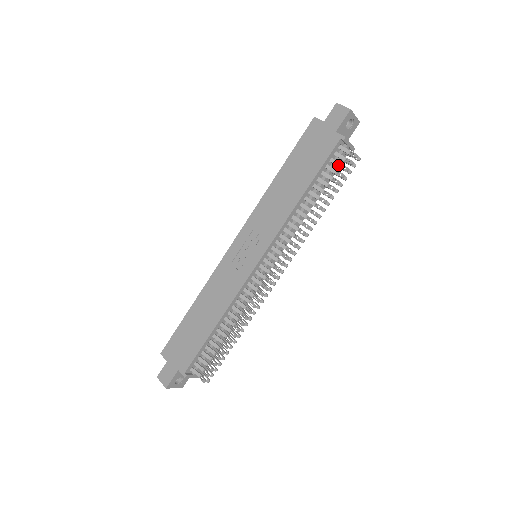
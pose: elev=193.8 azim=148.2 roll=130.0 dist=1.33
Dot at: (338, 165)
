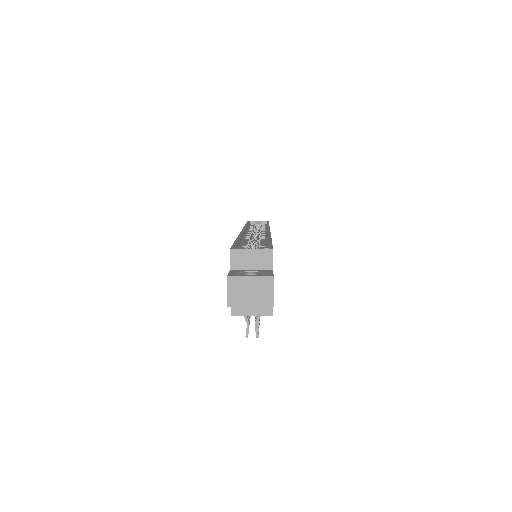
Dot at: occluded
